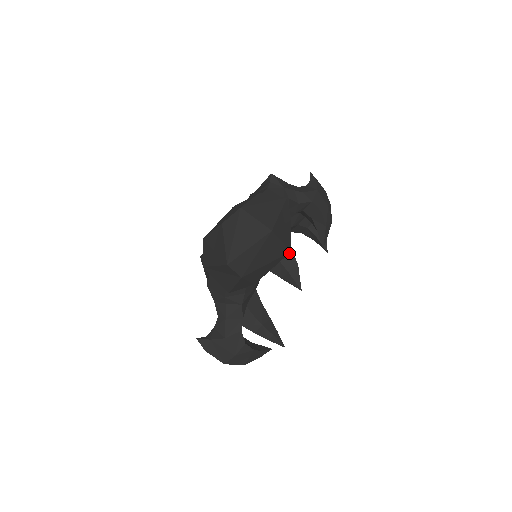
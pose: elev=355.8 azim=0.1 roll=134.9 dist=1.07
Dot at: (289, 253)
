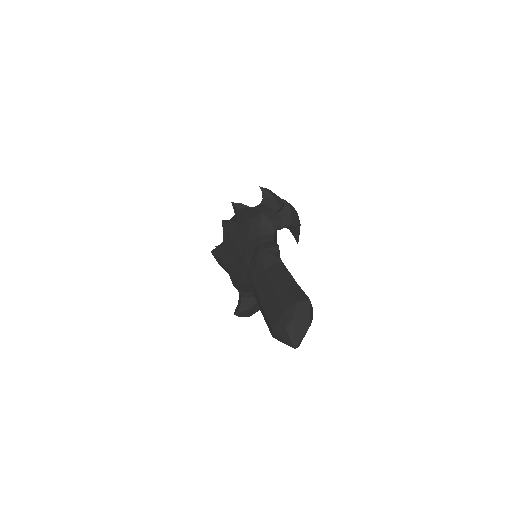
Dot at: occluded
